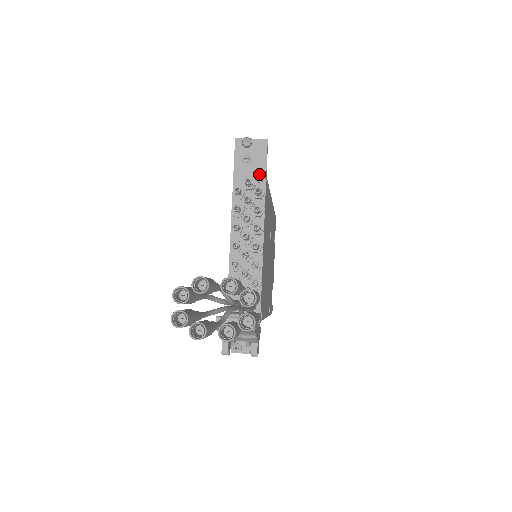
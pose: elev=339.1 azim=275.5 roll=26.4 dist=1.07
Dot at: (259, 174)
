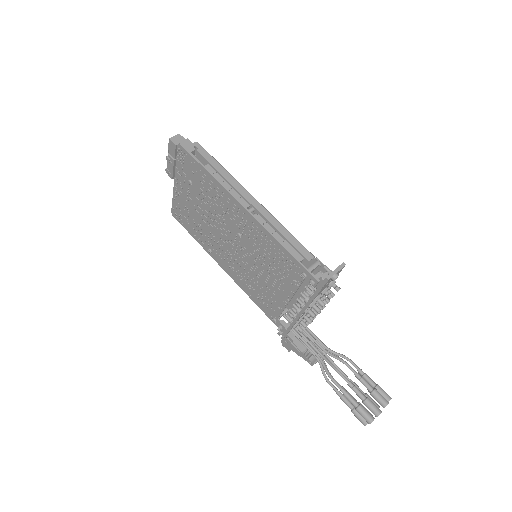
Dot at: occluded
